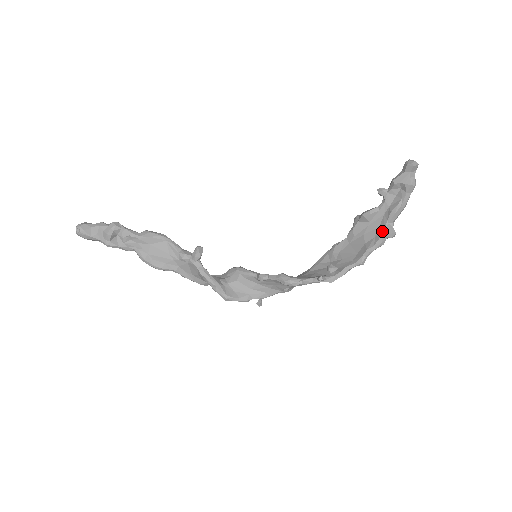
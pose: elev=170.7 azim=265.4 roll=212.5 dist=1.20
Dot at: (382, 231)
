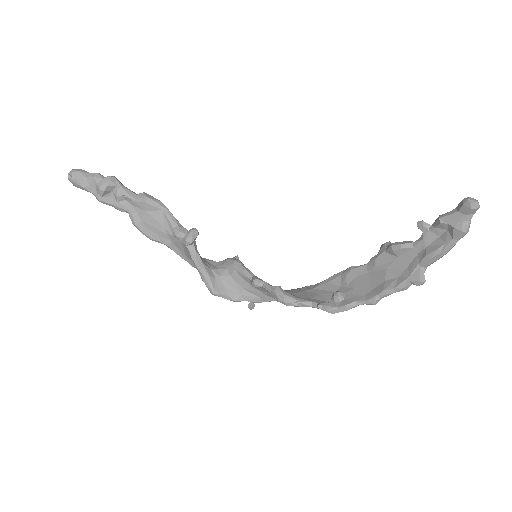
Dot at: (409, 274)
